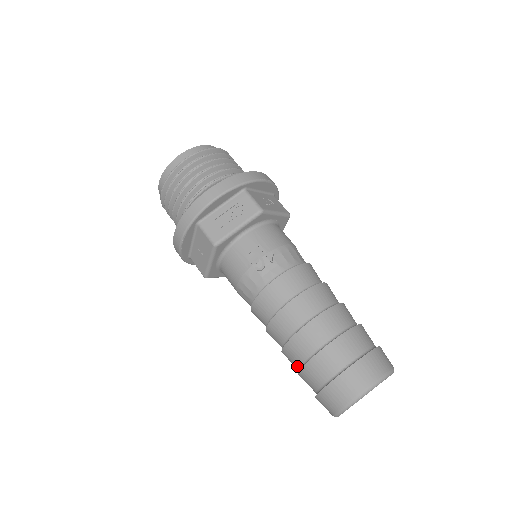
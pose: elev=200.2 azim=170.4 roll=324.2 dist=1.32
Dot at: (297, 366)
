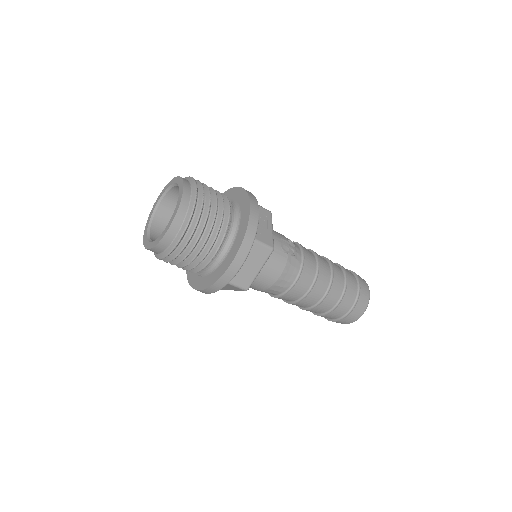
Dot at: (332, 306)
